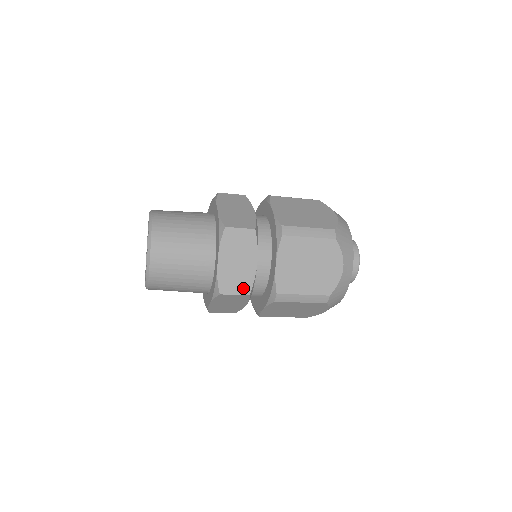
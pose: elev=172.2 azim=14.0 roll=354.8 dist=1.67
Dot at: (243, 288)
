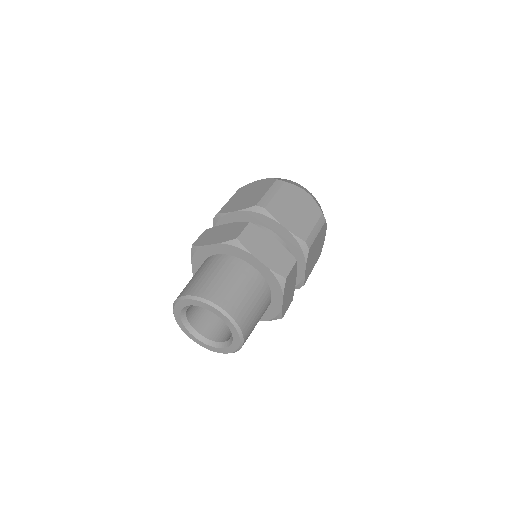
Dot at: (291, 301)
